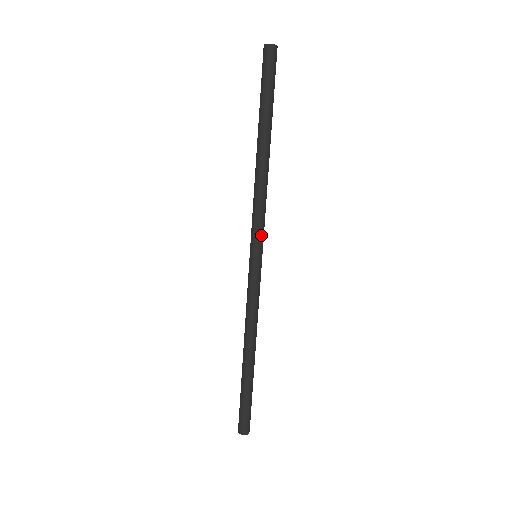
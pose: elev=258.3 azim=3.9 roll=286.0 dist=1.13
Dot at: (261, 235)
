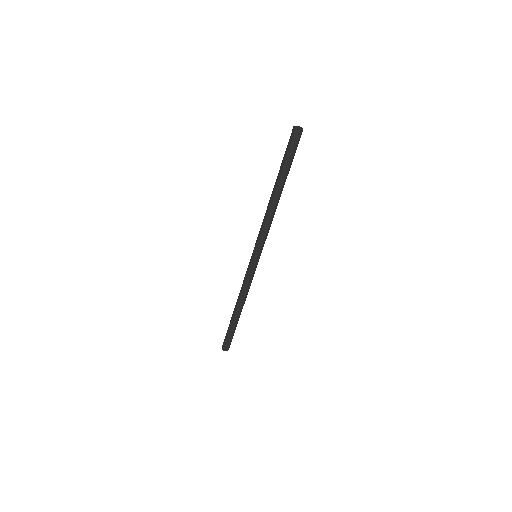
Dot at: (260, 246)
